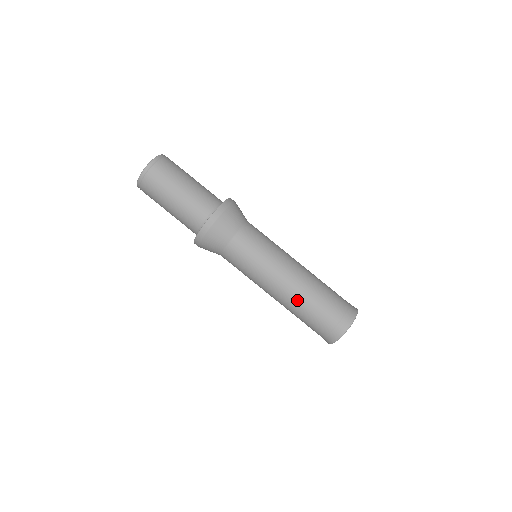
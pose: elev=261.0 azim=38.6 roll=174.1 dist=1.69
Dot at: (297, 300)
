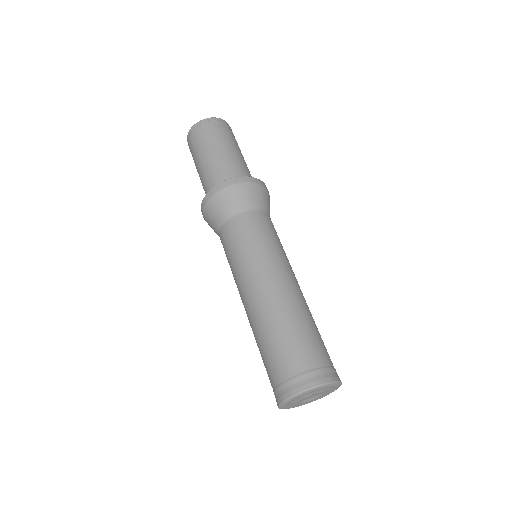
Dot at: (277, 311)
